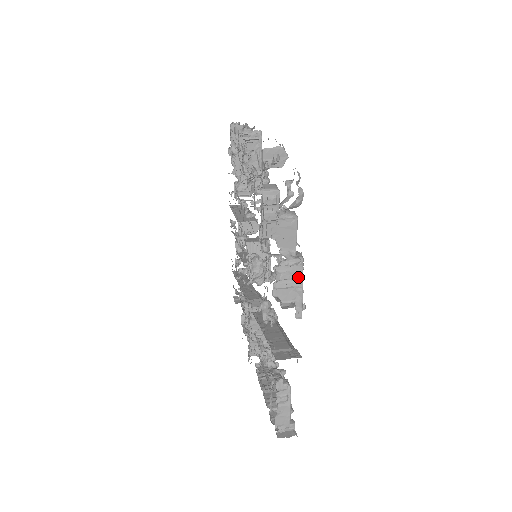
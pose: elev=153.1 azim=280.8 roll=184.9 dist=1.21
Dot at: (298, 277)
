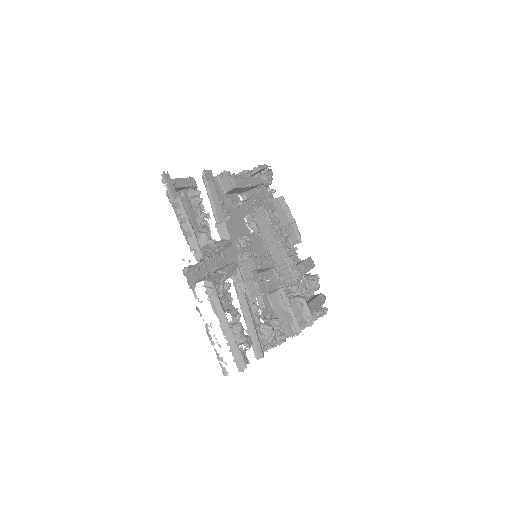
Dot at: occluded
